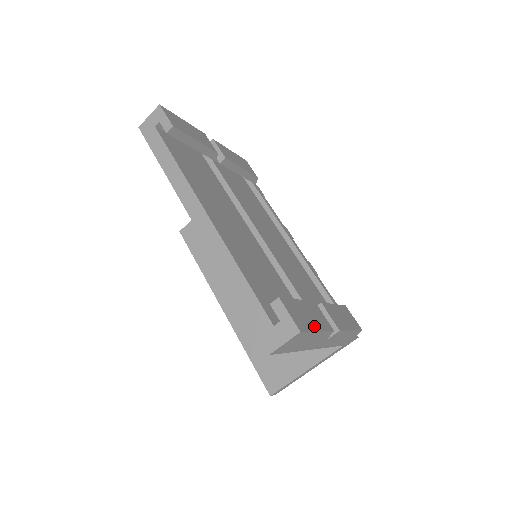
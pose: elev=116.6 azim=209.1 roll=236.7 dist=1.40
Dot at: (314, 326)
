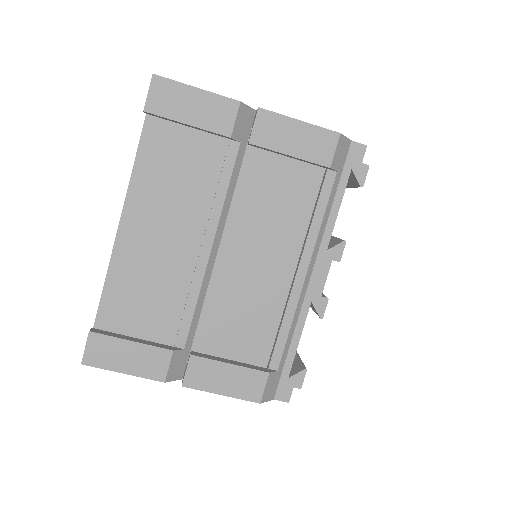
Dot at: (121, 367)
